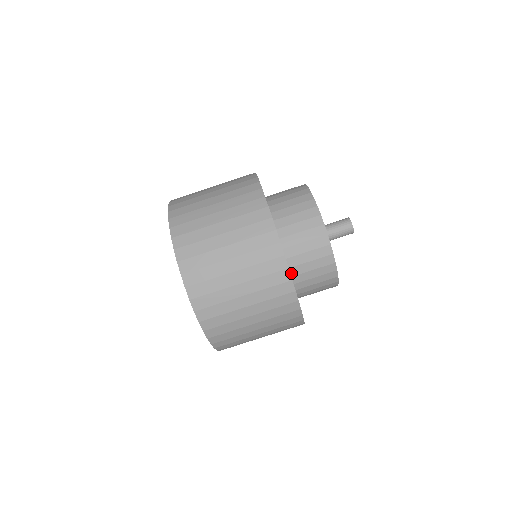
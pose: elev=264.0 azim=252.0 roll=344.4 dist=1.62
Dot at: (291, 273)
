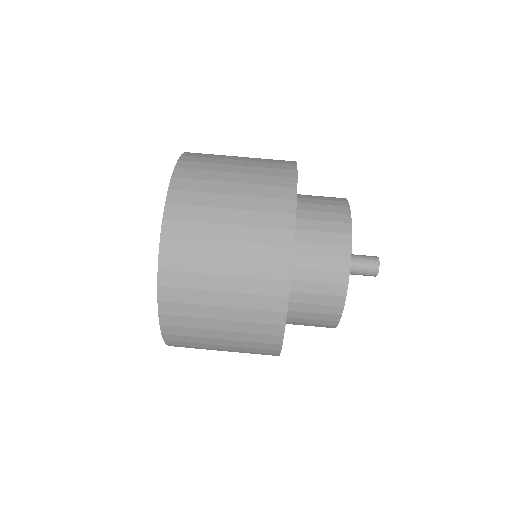
Dot at: occluded
